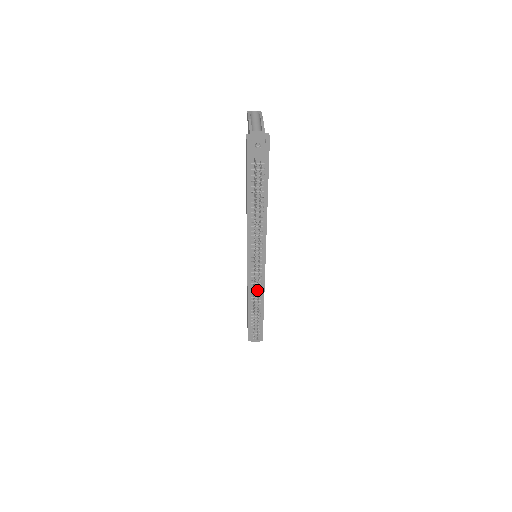
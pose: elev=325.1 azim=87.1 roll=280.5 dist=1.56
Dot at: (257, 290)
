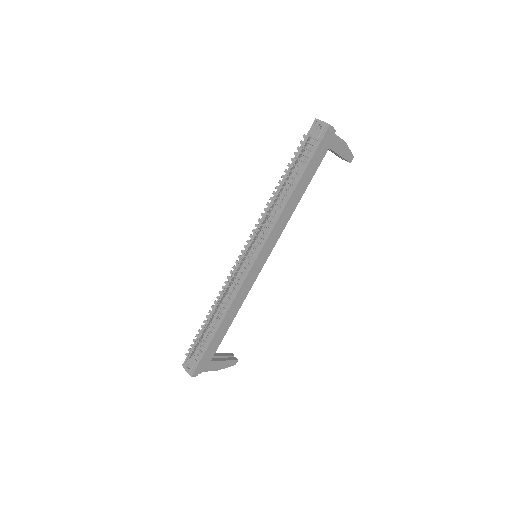
Dot at: (230, 288)
